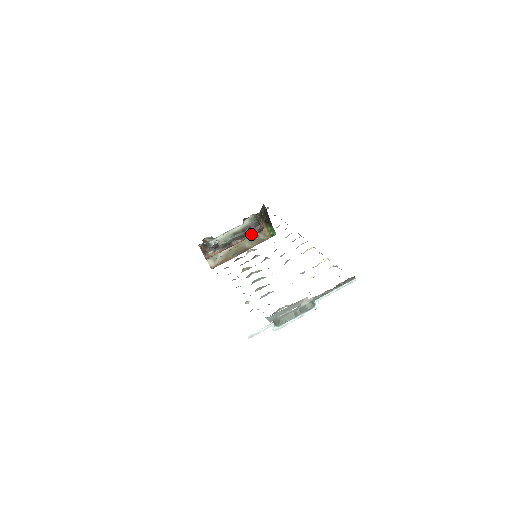
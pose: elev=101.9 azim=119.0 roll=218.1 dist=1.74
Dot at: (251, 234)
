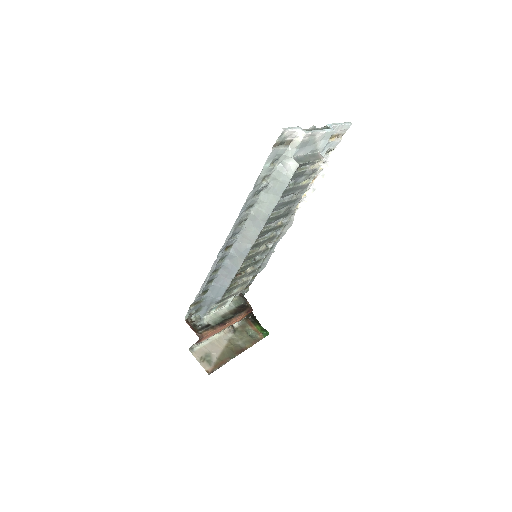
Dot at: (241, 313)
